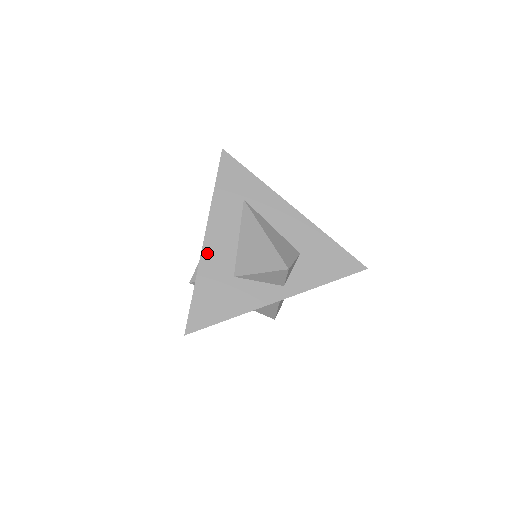
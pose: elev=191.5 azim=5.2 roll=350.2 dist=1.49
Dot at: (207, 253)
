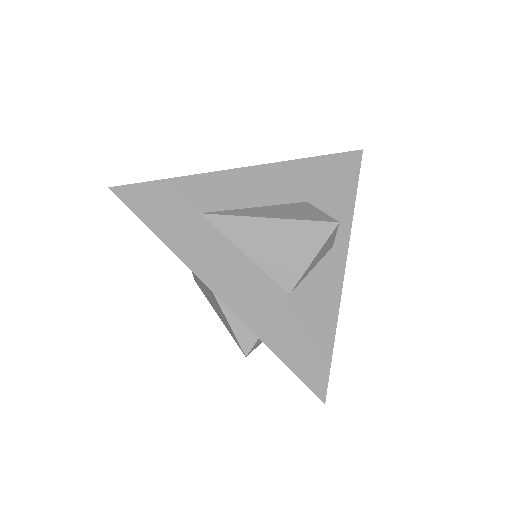
Dot at: (240, 307)
